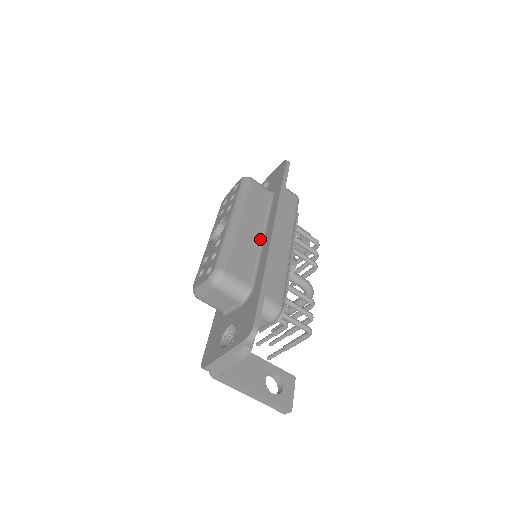
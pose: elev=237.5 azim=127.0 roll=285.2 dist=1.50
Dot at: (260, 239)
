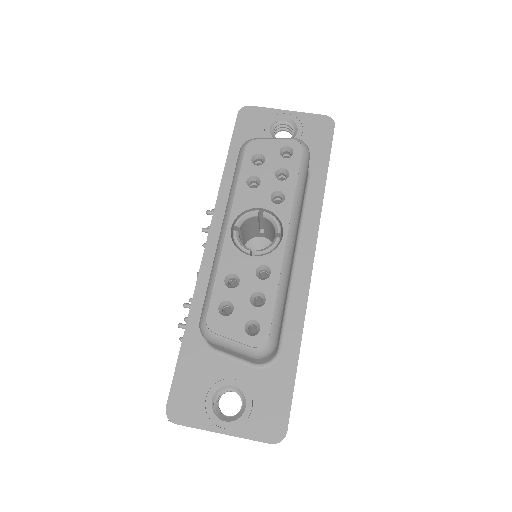
Dot at: (292, 265)
